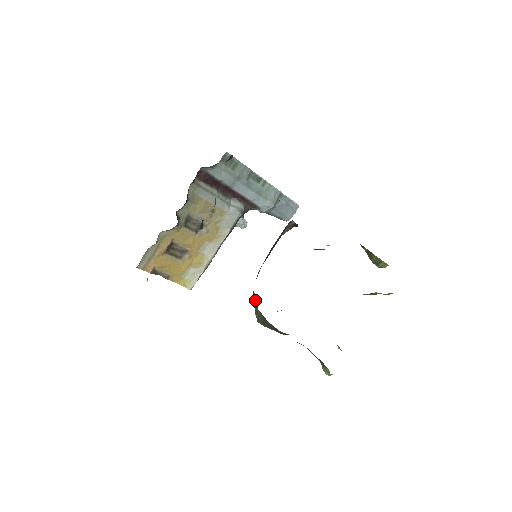
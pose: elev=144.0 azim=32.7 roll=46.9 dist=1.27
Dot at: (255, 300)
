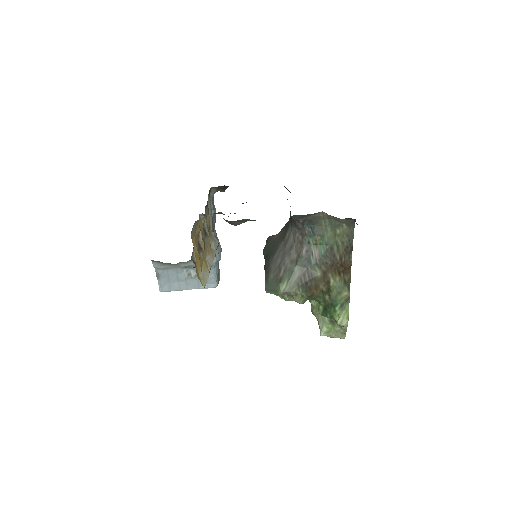
Dot at: (292, 258)
